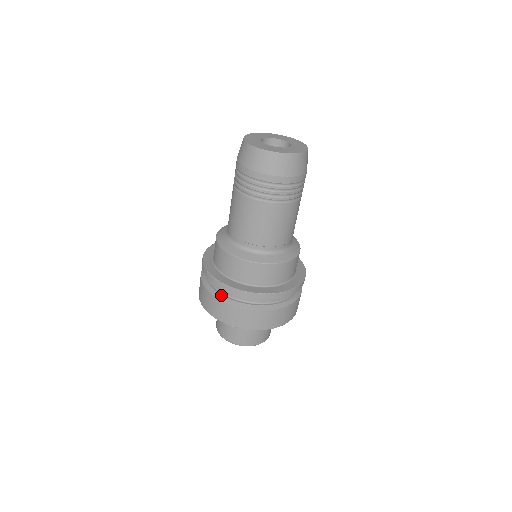
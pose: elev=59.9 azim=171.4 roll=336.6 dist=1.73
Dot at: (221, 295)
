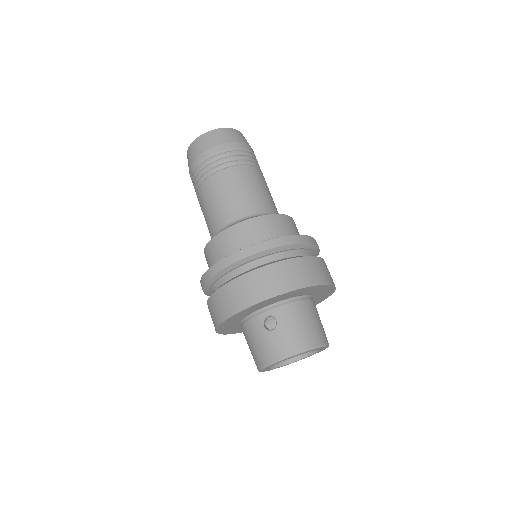
Dot at: (231, 279)
